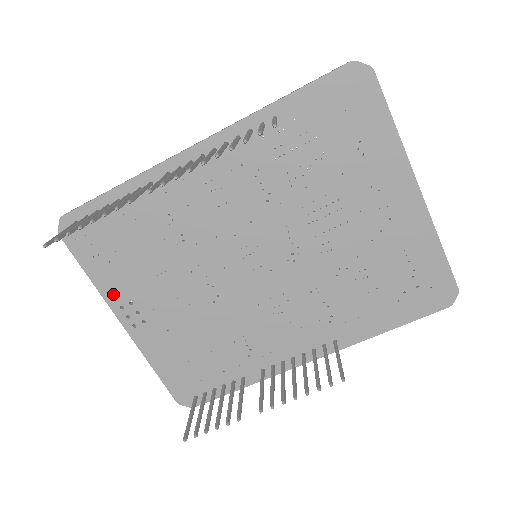
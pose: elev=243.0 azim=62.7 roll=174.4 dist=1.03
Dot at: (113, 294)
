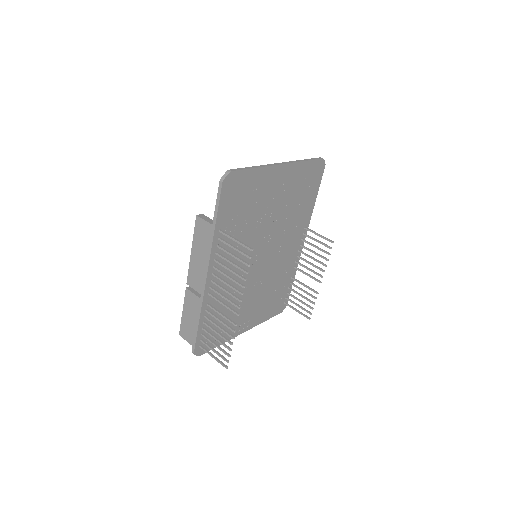
Dot at: (232, 334)
